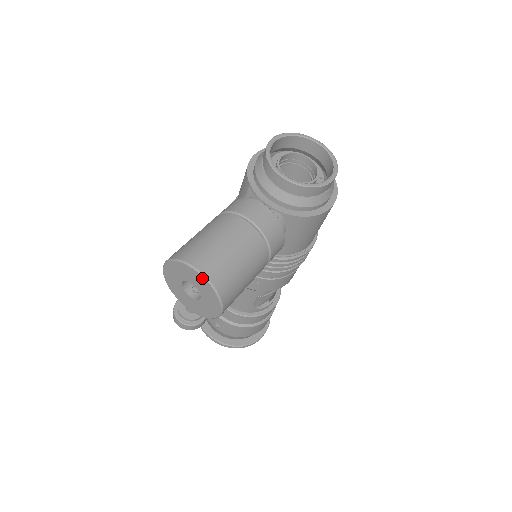
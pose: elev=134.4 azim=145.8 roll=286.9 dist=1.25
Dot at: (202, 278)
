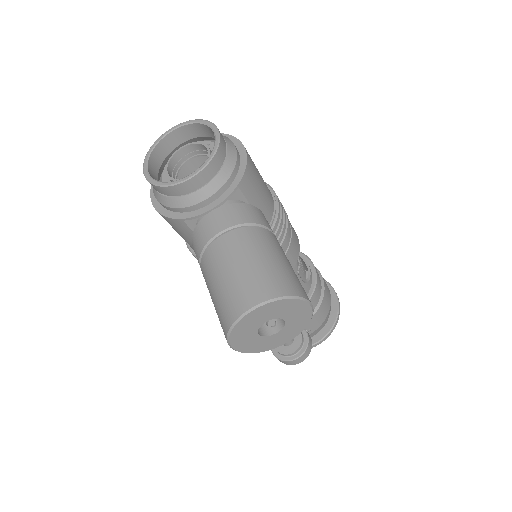
Dot at: (265, 306)
